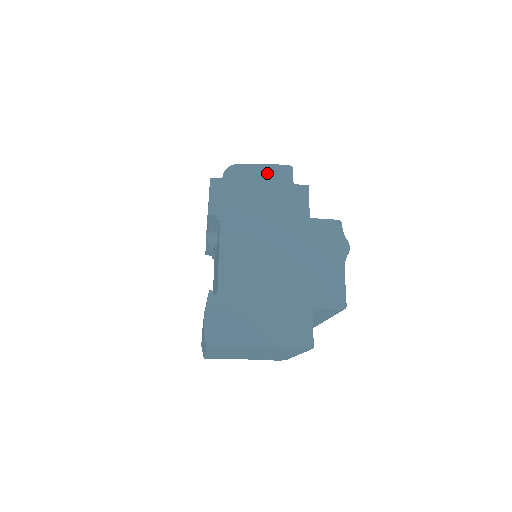
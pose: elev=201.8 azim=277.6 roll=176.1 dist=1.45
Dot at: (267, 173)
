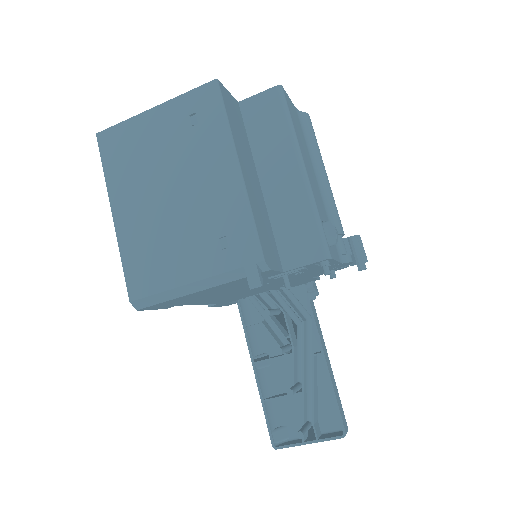
Dot at: occluded
